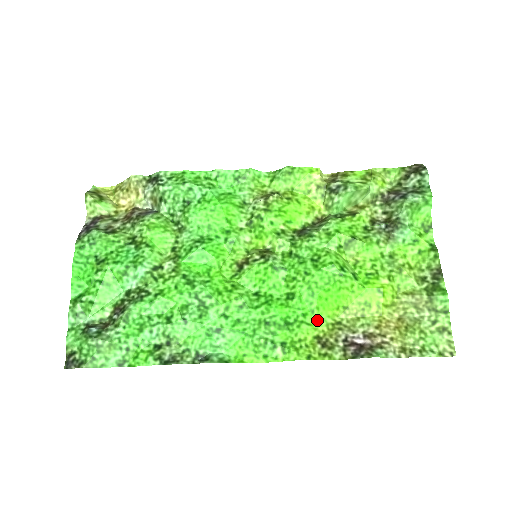
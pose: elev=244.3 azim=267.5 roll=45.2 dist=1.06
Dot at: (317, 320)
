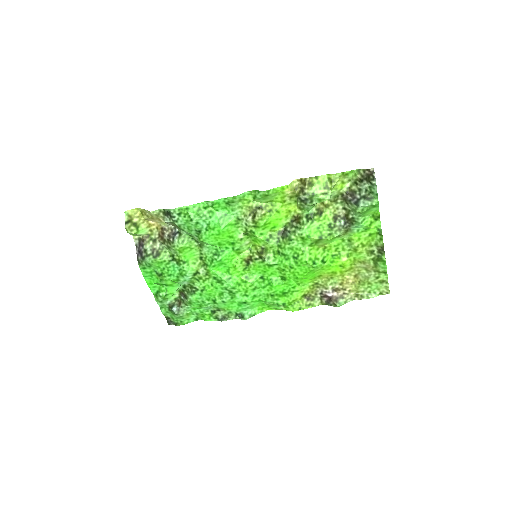
Dot at: (302, 286)
